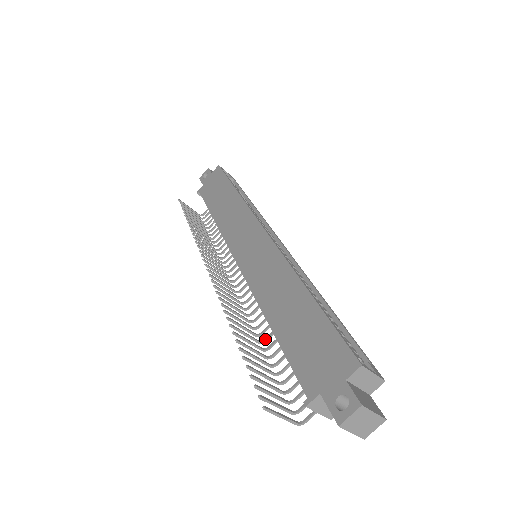
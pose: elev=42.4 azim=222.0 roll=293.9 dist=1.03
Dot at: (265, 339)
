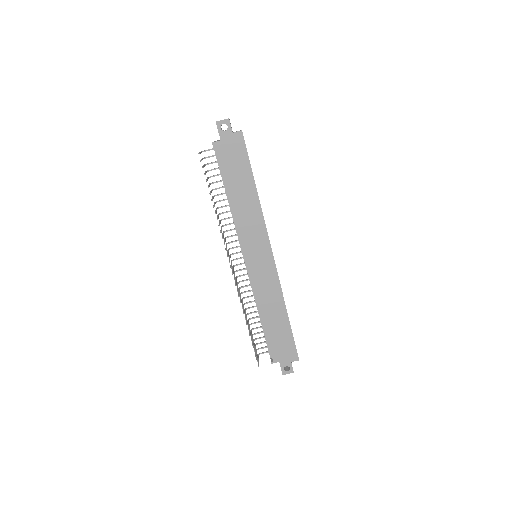
Dot at: (248, 308)
